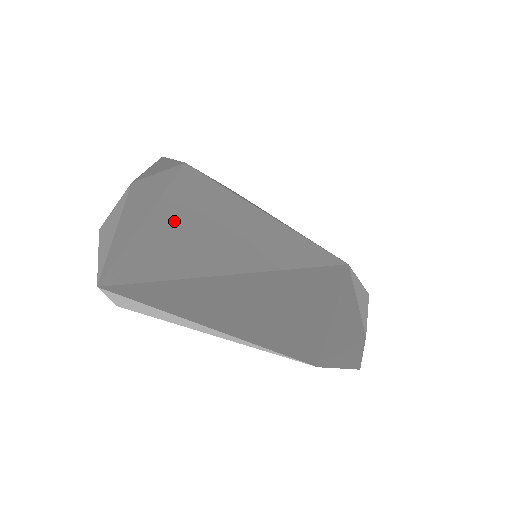
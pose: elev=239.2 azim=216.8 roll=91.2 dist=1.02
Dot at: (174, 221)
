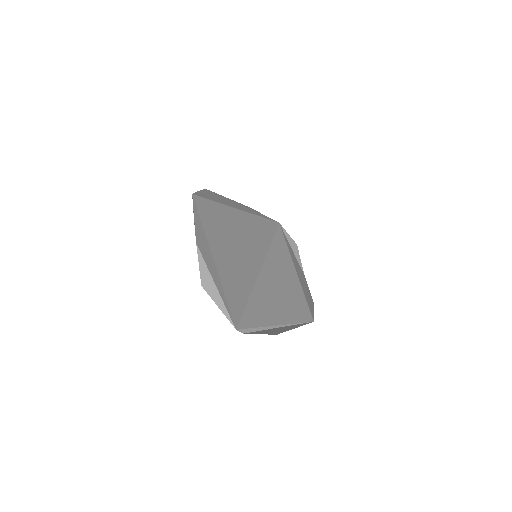
Dot at: (222, 258)
